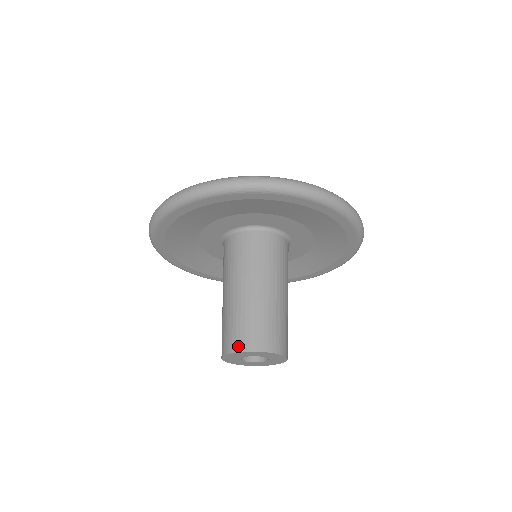
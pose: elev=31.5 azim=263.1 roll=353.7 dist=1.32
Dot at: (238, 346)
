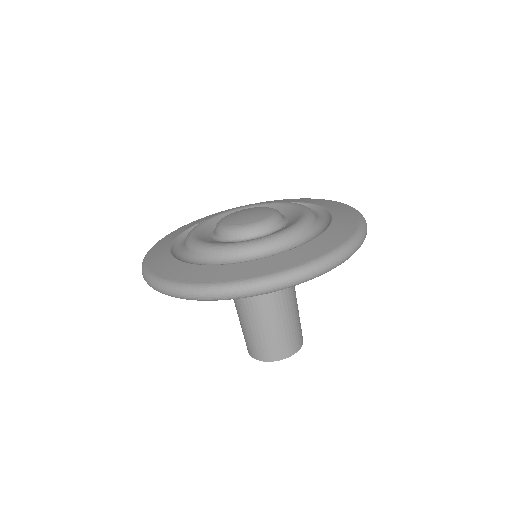
Dot at: (254, 355)
